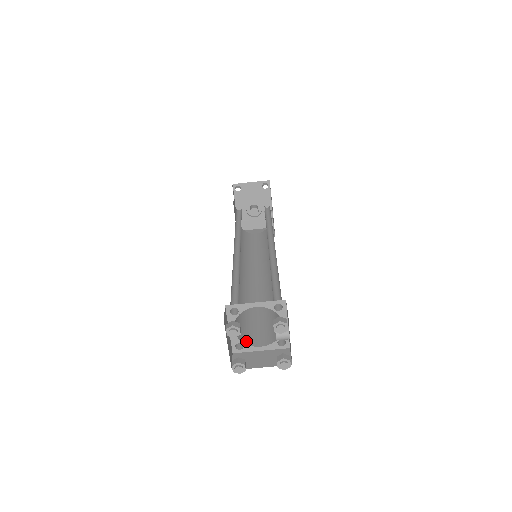
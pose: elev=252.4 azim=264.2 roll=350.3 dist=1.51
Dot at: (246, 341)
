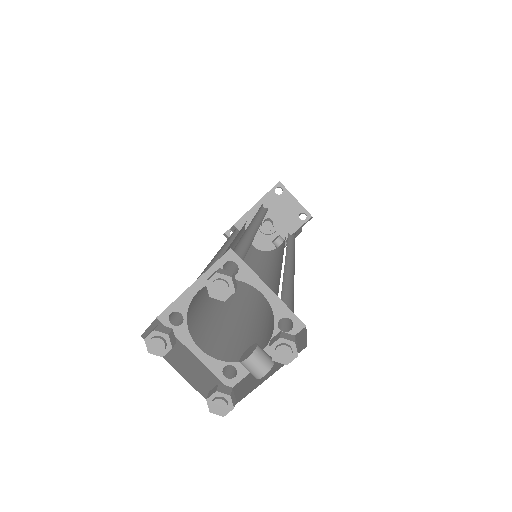
Dot at: (190, 322)
